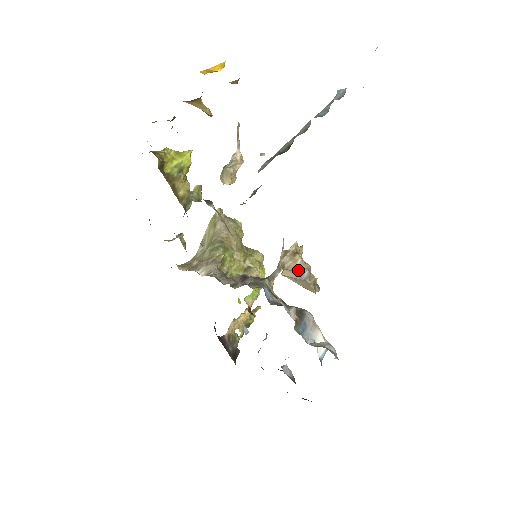
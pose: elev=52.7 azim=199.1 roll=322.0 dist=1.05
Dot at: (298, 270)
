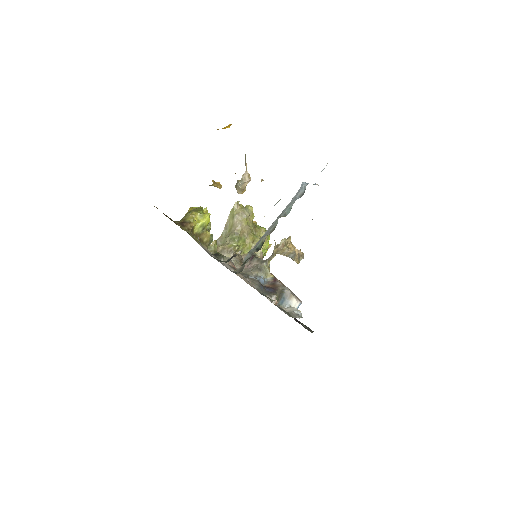
Dot at: (286, 254)
